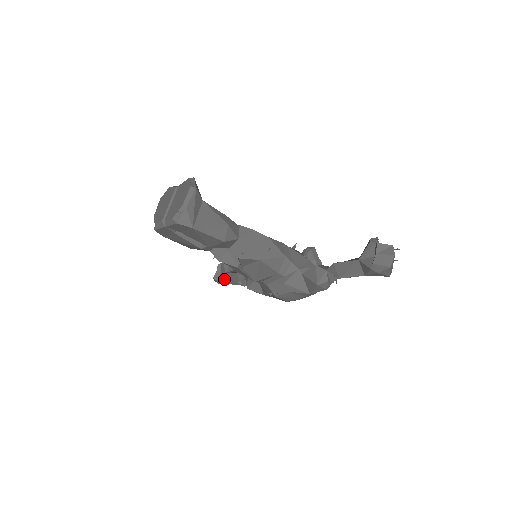
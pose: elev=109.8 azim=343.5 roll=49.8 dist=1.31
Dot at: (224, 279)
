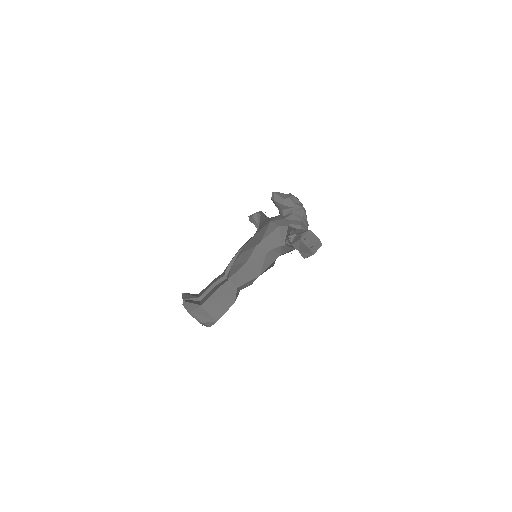
Dot at: occluded
